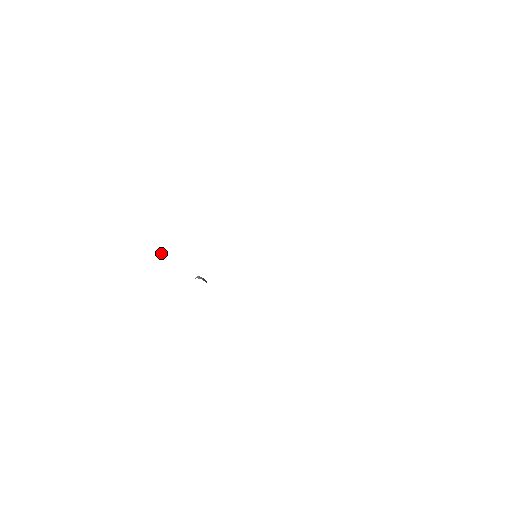
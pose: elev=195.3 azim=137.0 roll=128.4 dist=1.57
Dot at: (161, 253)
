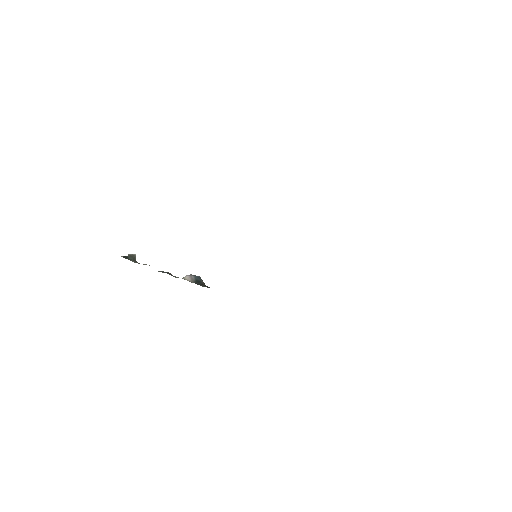
Dot at: (128, 256)
